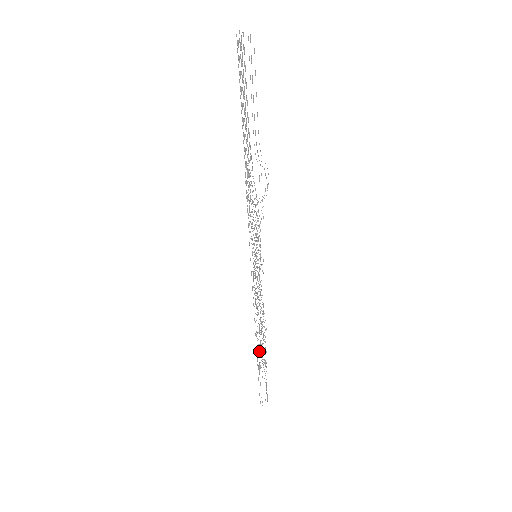
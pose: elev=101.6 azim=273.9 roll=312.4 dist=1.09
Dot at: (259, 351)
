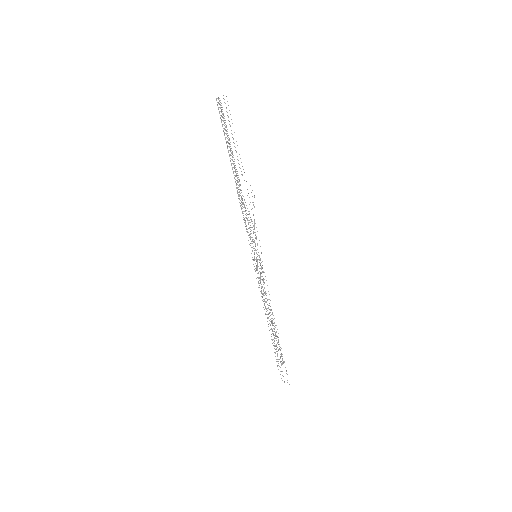
Dot at: (273, 333)
